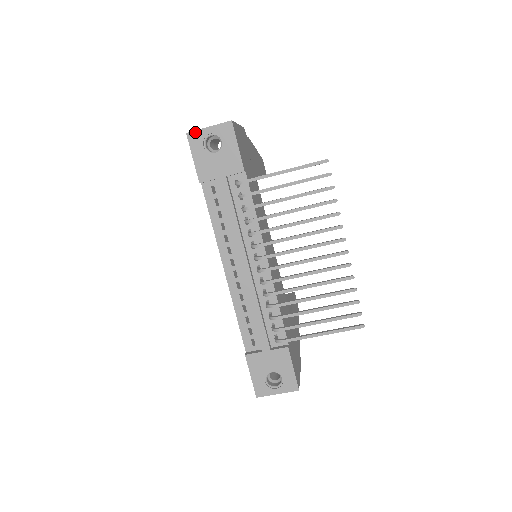
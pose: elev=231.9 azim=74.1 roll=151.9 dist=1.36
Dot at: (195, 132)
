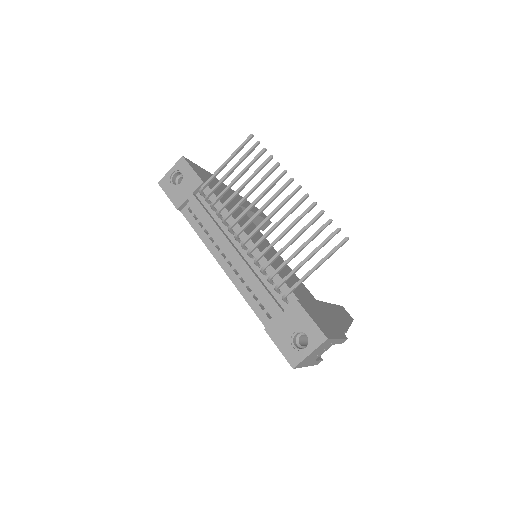
Dot at: (163, 179)
